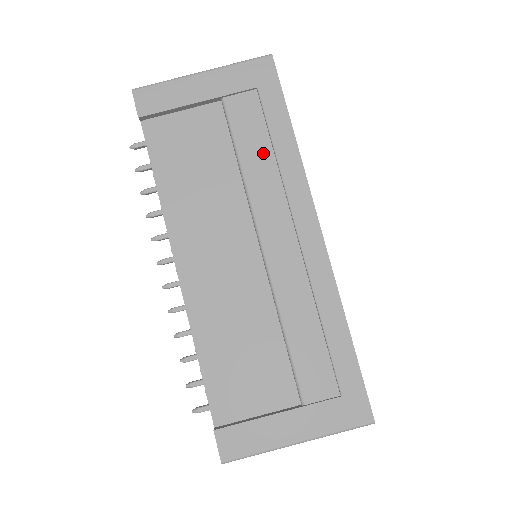
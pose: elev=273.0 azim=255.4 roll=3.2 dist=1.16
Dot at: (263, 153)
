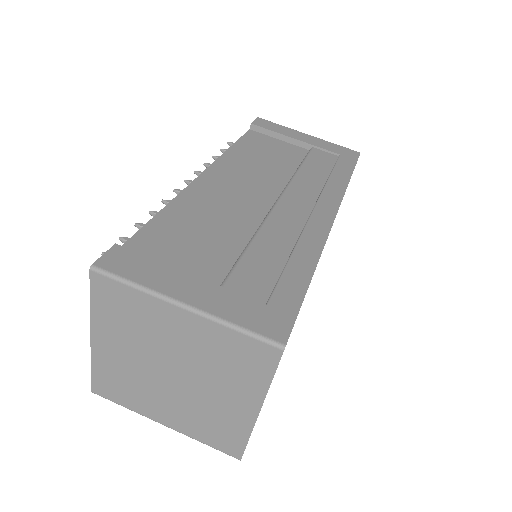
Dot at: (320, 173)
